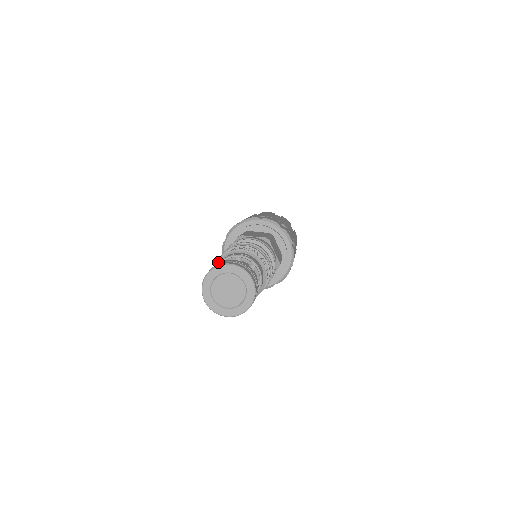
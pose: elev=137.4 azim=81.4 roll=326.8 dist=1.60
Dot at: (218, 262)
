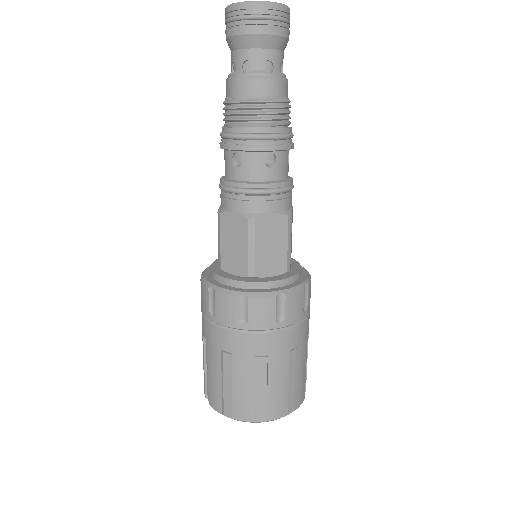
Dot at: occluded
